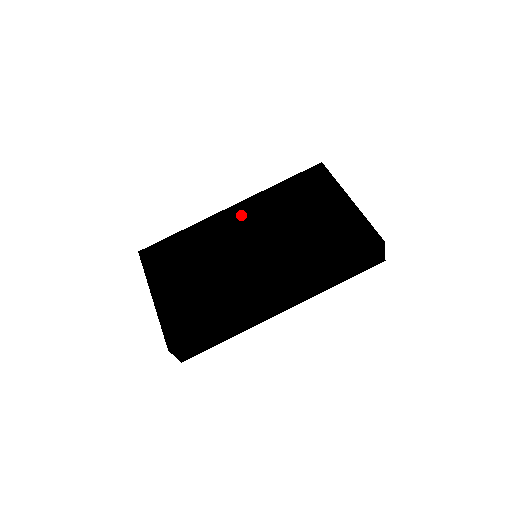
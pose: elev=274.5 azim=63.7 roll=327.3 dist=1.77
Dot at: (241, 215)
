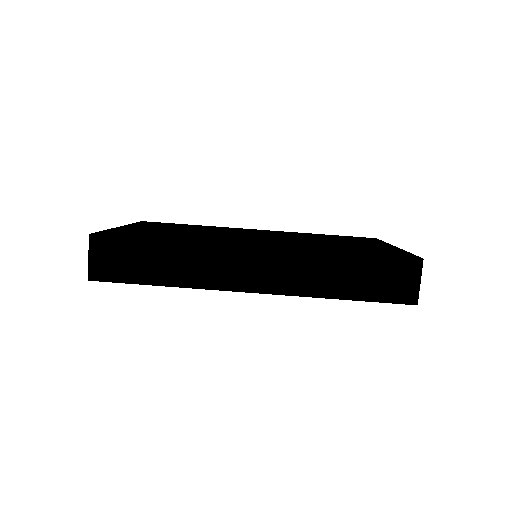
Dot at: (265, 231)
